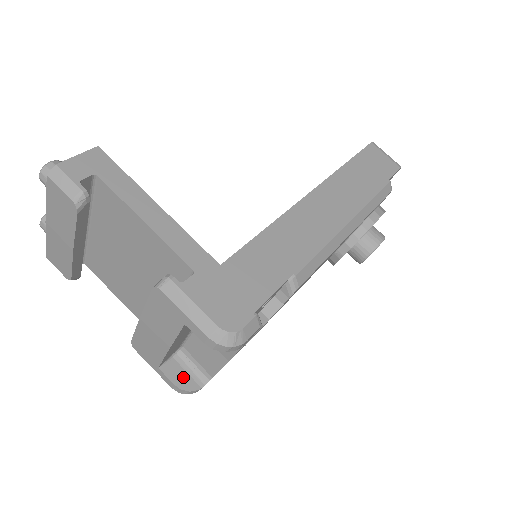
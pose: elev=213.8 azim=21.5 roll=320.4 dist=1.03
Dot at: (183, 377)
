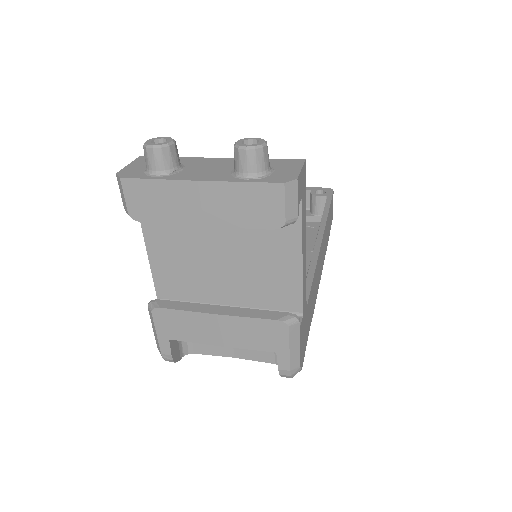
Dot at: (176, 349)
